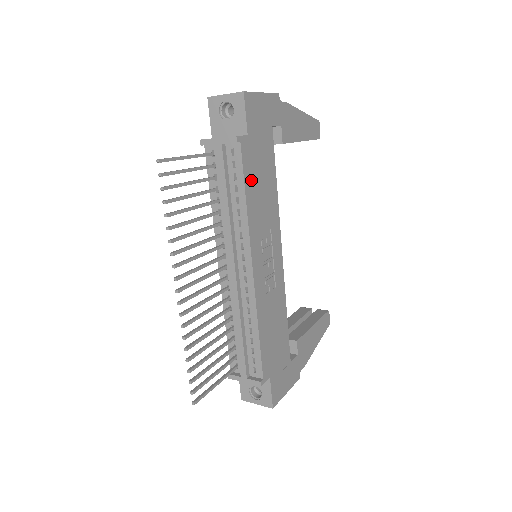
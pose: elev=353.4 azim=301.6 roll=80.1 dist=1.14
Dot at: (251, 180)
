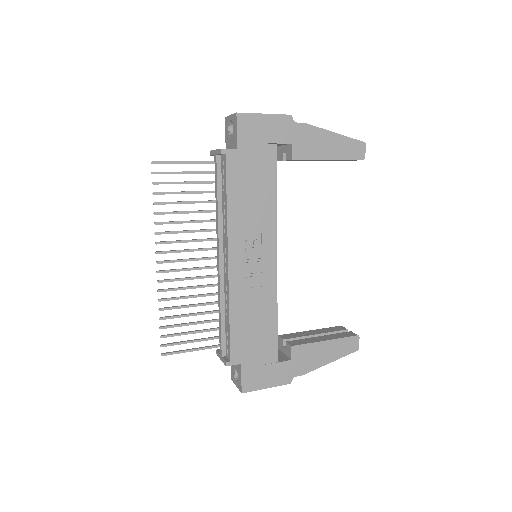
Dot at: (237, 187)
